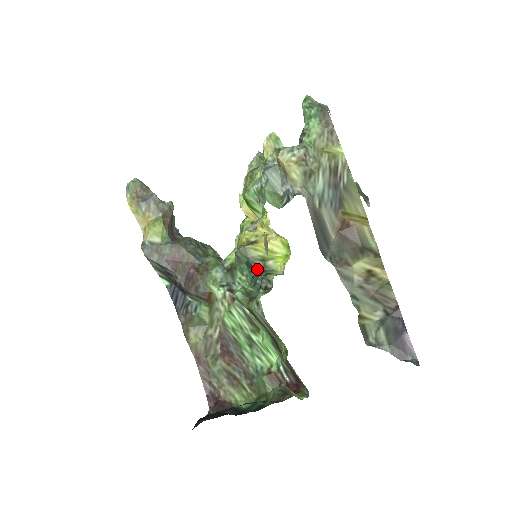
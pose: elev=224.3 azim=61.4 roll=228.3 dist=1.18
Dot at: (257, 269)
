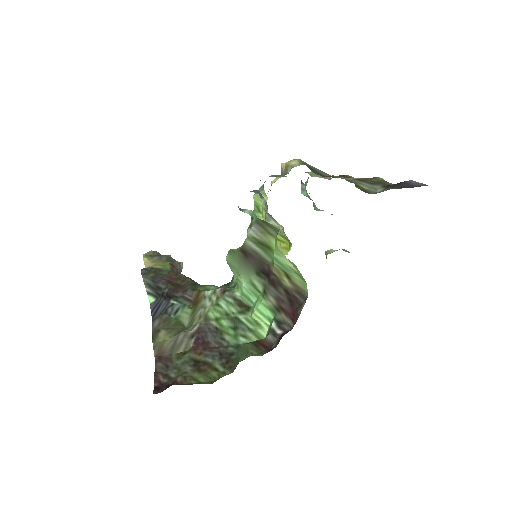
Dot at: occluded
